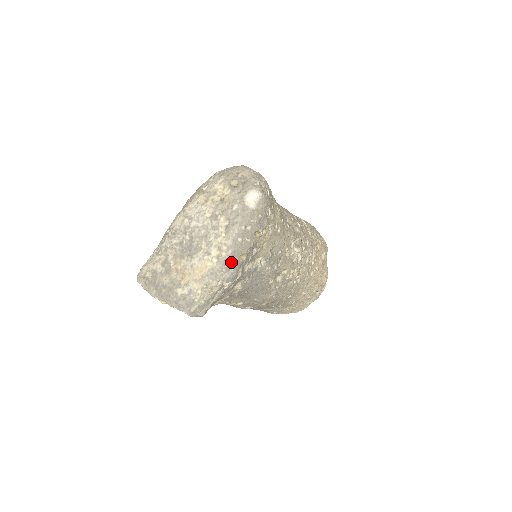
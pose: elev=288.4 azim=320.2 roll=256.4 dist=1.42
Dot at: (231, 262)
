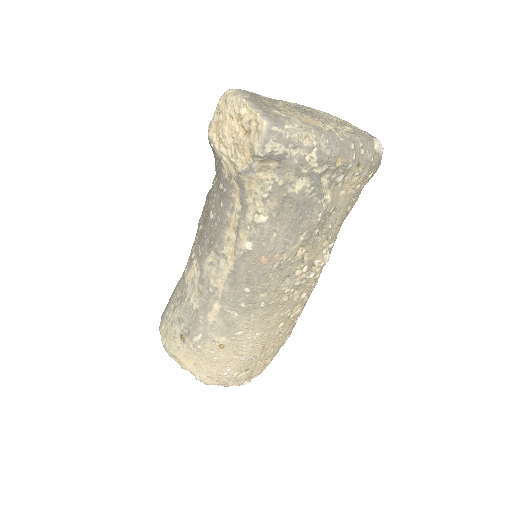
Dot at: (334, 146)
